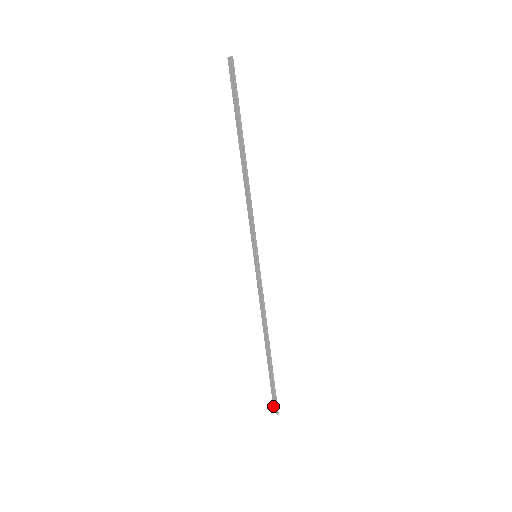
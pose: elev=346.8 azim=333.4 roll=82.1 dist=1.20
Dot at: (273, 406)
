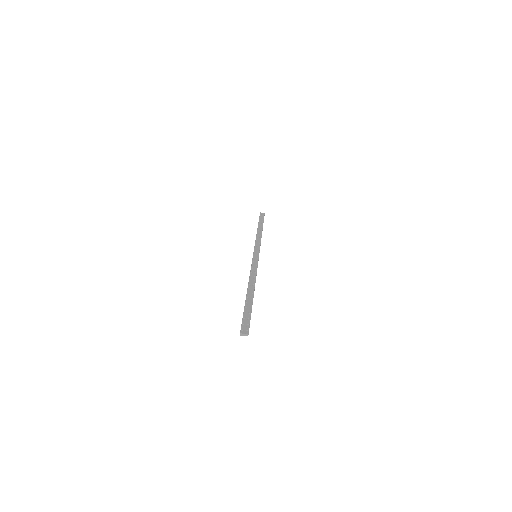
Dot at: occluded
